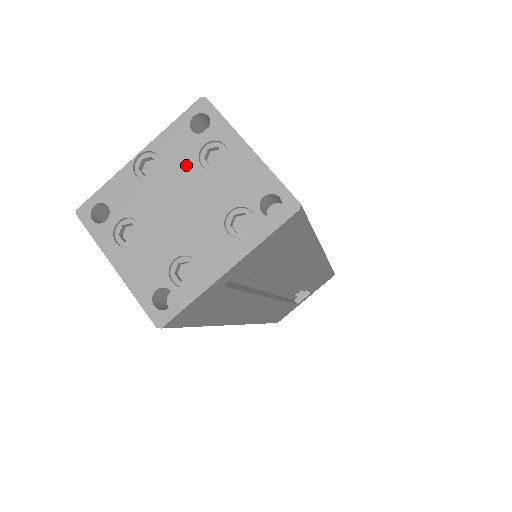
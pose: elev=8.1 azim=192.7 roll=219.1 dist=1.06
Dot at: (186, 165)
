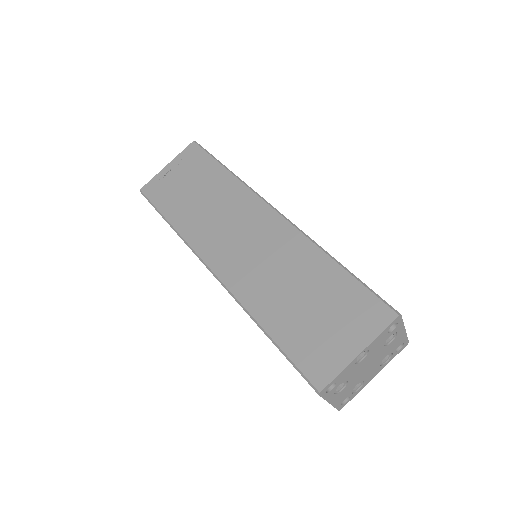
Dot at: (378, 348)
